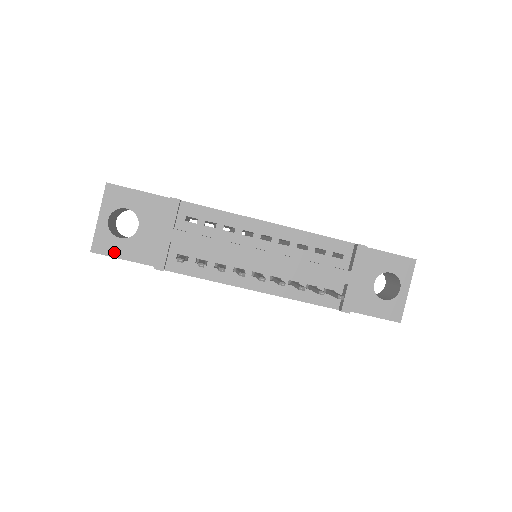
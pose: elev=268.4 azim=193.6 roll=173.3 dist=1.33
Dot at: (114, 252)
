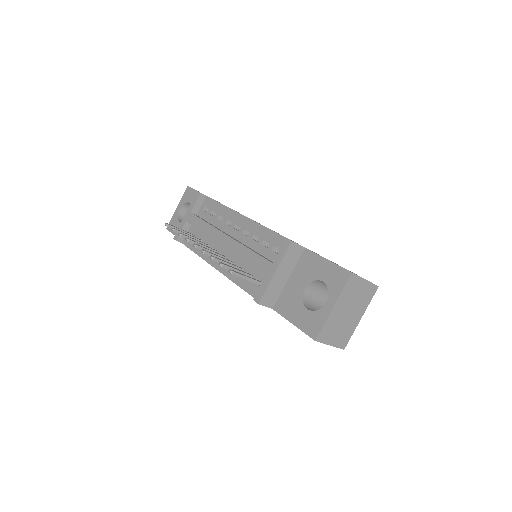
Dot at: occluded
